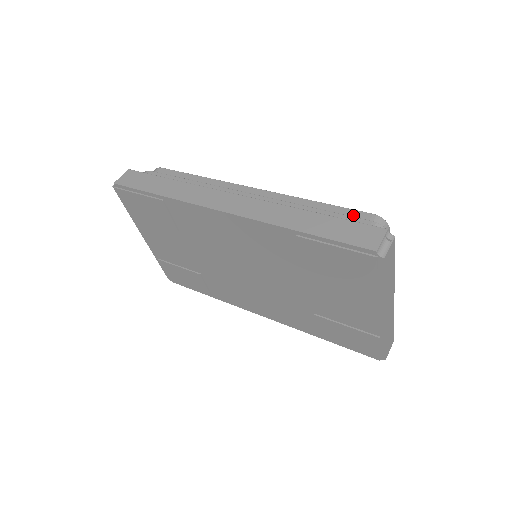
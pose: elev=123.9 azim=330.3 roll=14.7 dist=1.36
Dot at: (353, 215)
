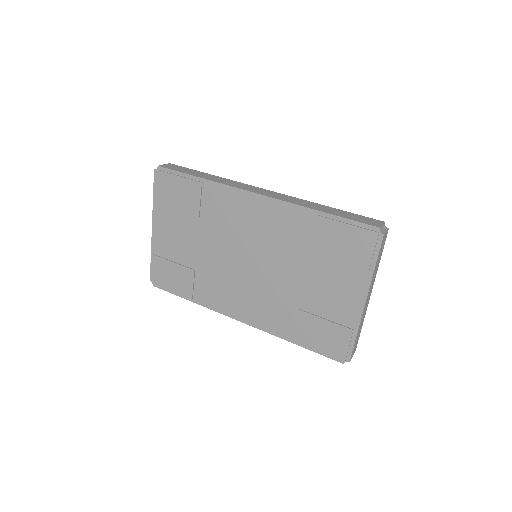
Dot at: occluded
